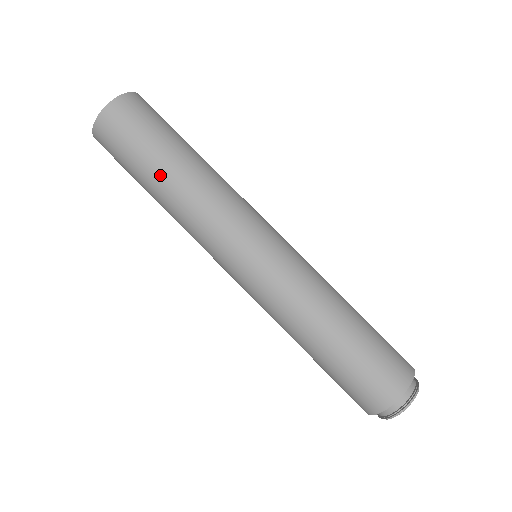
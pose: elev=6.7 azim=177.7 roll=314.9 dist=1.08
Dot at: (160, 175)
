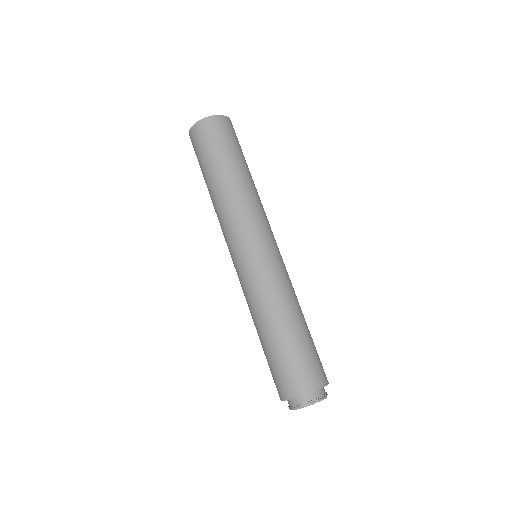
Dot at: (208, 182)
